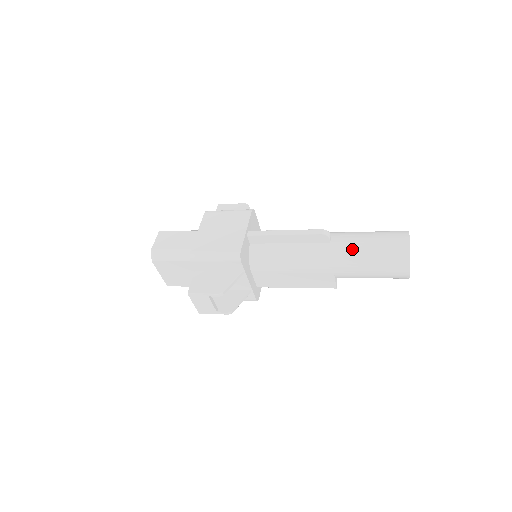
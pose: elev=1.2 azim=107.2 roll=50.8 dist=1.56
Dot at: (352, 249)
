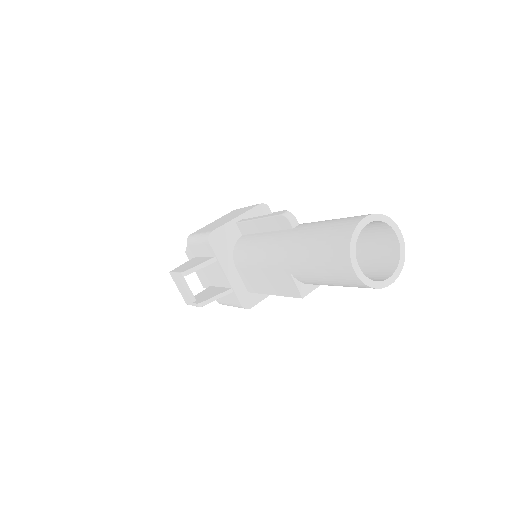
Dot at: (304, 234)
